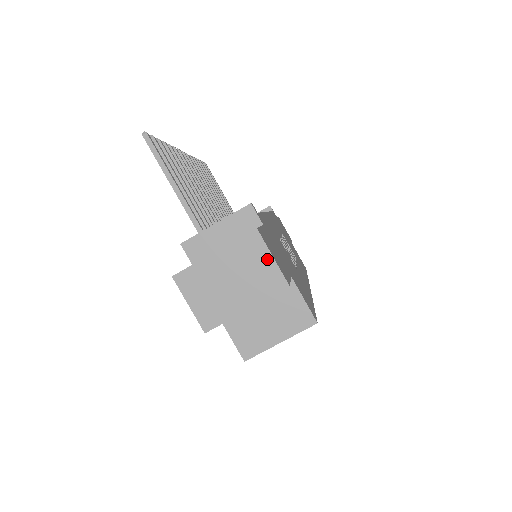
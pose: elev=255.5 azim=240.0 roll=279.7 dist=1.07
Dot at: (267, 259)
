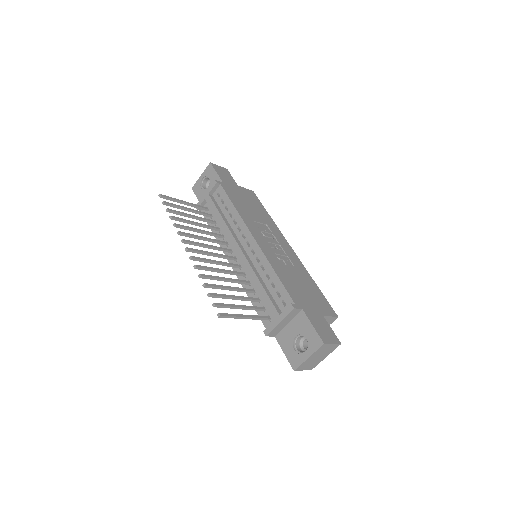
Dot at: (331, 345)
